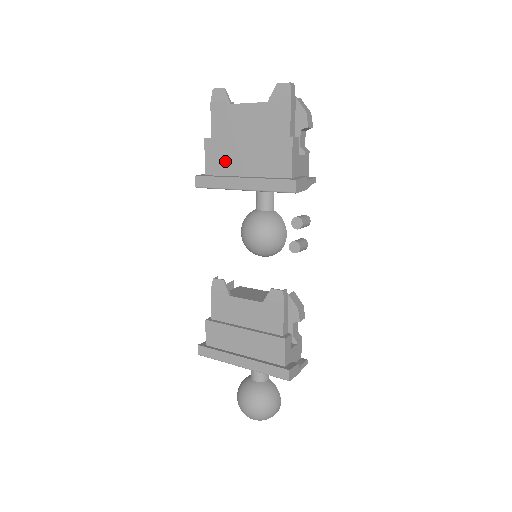
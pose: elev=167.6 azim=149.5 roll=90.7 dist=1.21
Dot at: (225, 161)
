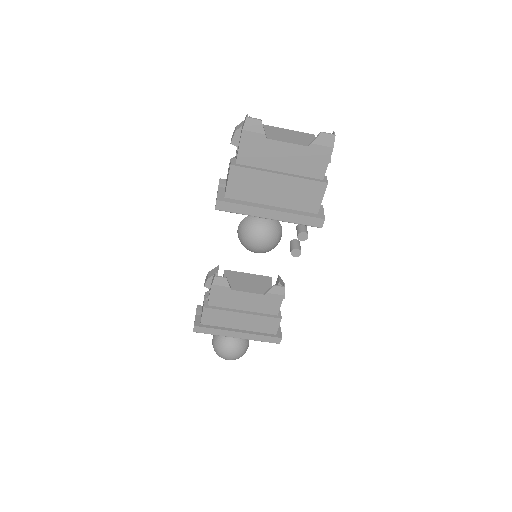
Dot at: (251, 190)
